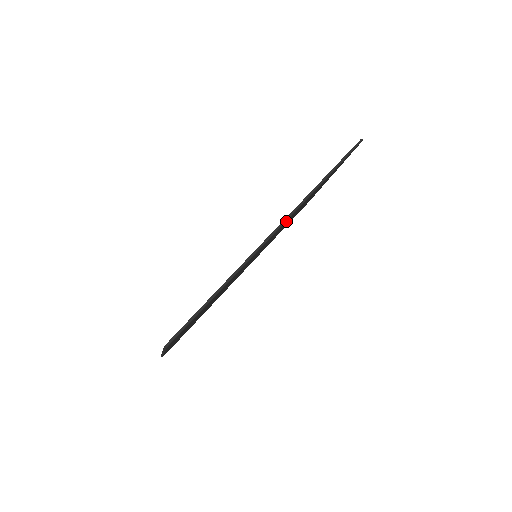
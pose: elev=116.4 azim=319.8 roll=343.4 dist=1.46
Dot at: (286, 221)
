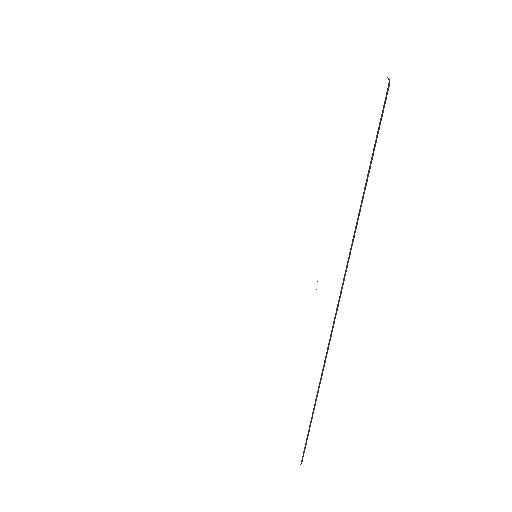
Dot at: occluded
